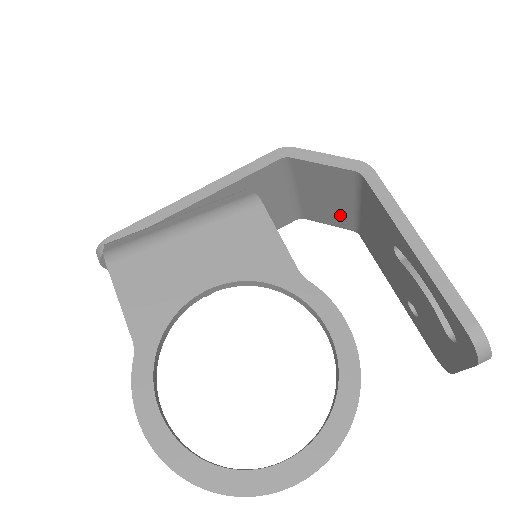
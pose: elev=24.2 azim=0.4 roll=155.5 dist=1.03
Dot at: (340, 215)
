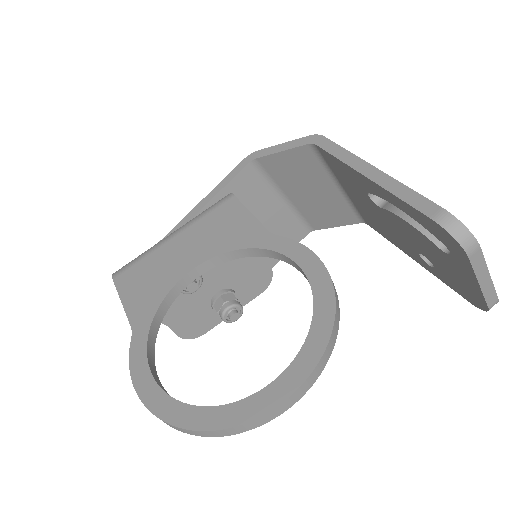
Dot at: (336, 208)
